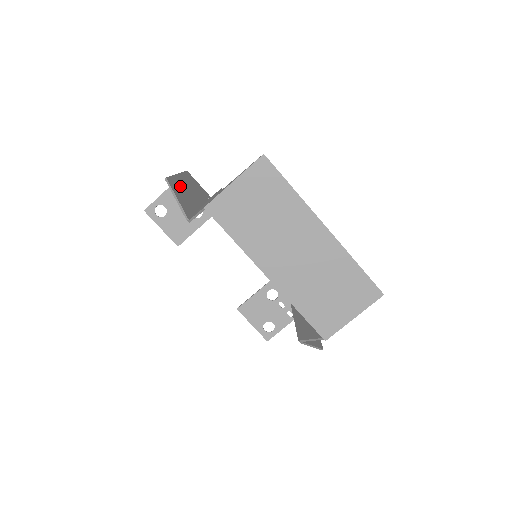
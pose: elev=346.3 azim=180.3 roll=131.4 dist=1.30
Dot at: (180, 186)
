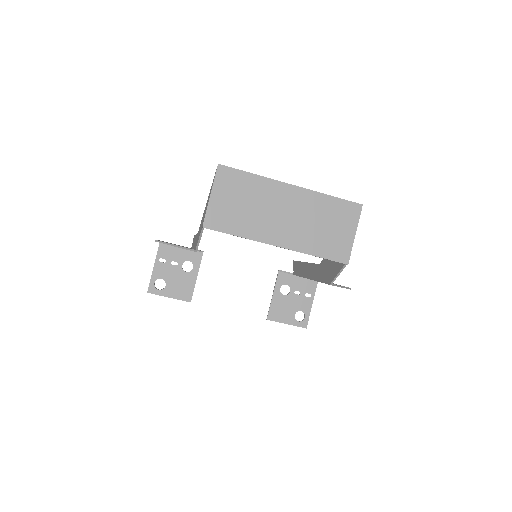
Dot at: occluded
